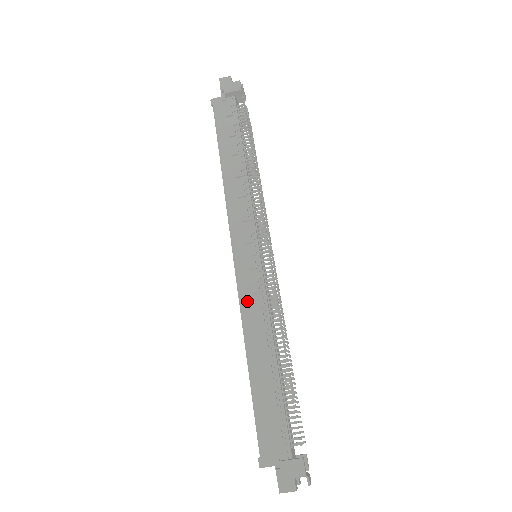
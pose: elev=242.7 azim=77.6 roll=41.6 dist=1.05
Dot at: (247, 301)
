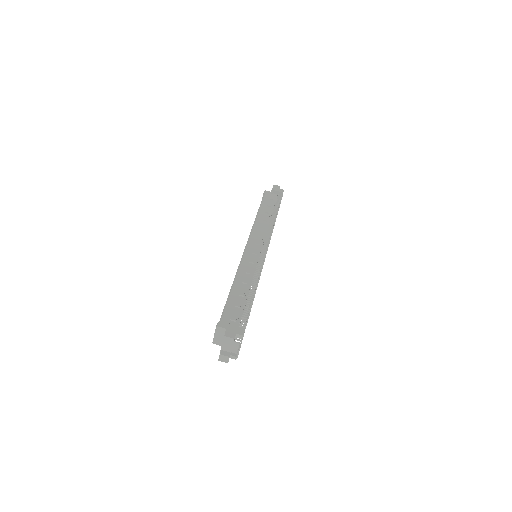
Dot at: (245, 263)
